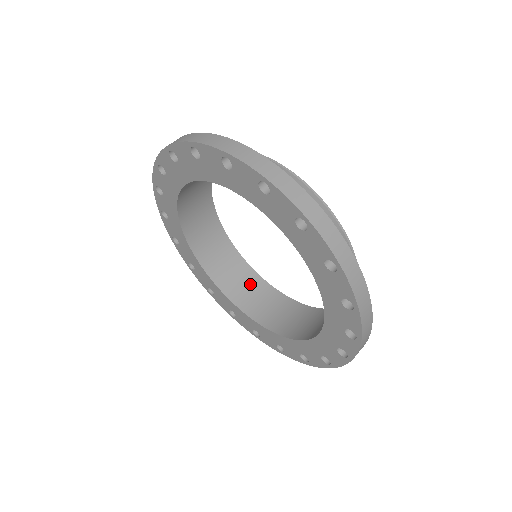
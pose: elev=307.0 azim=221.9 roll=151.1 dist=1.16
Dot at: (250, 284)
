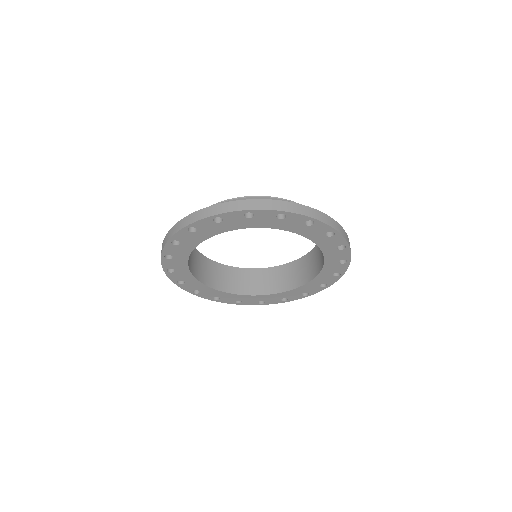
Dot at: (238, 277)
